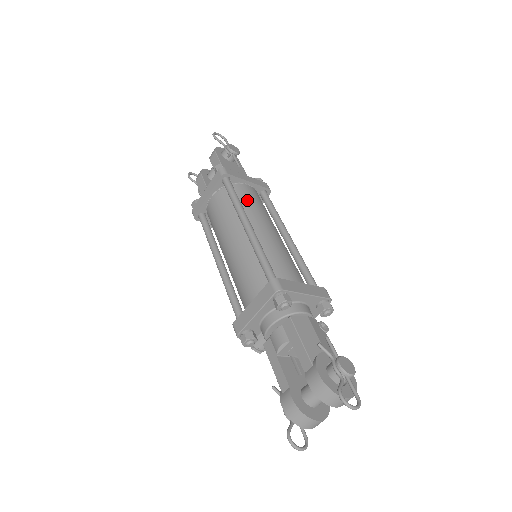
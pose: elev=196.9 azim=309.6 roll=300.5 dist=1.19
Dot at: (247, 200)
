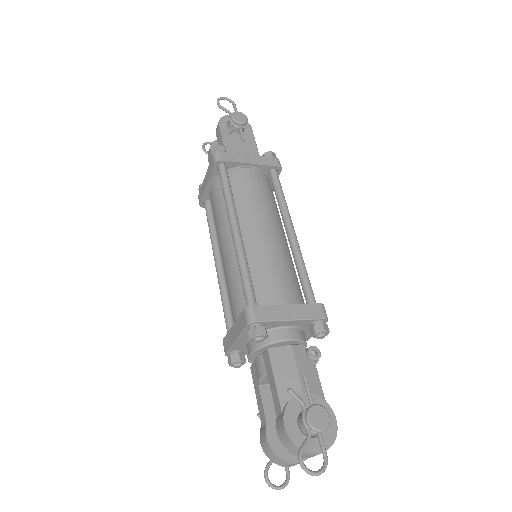
Dot at: (244, 191)
